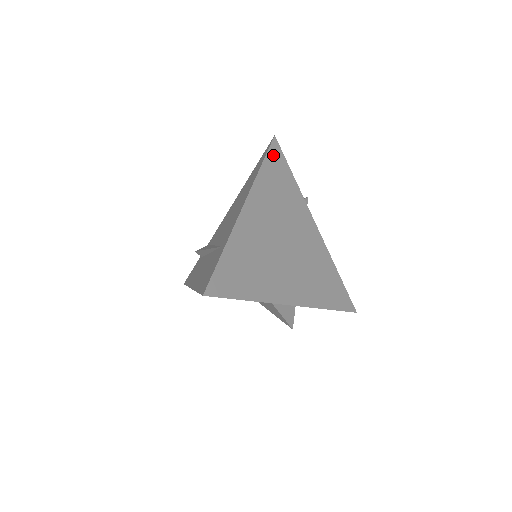
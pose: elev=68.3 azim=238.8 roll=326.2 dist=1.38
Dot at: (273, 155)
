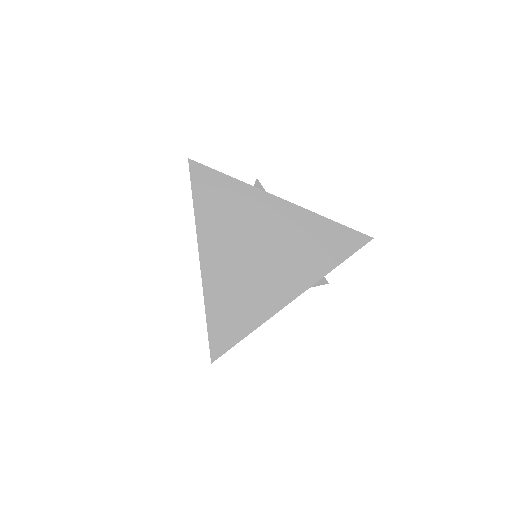
Dot at: (198, 181)
